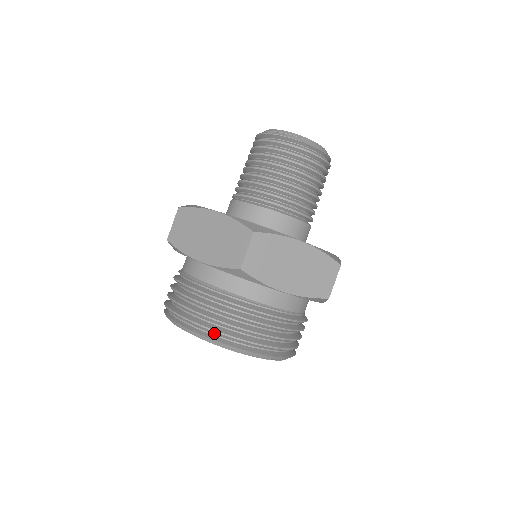
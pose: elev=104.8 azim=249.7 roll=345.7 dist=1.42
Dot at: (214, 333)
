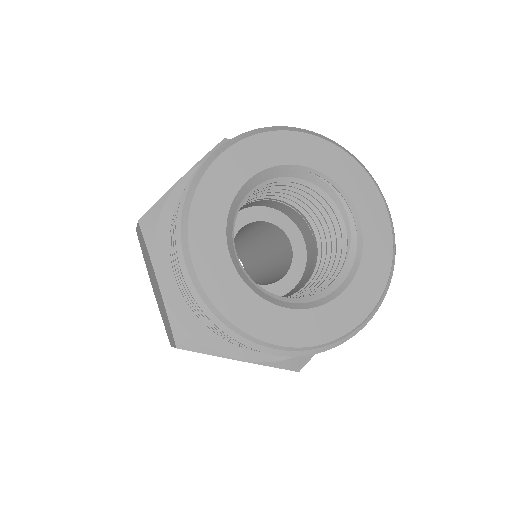
Dot at: occluded
